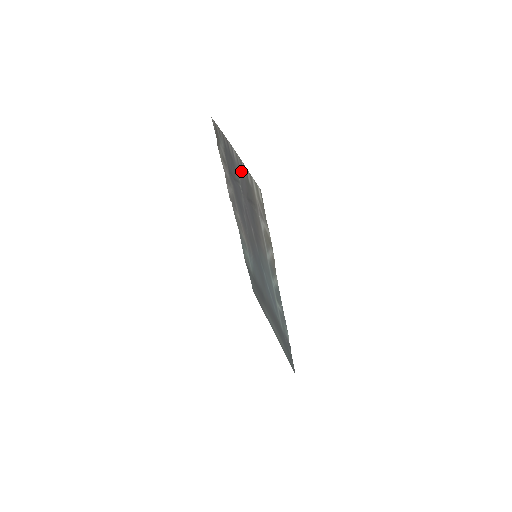
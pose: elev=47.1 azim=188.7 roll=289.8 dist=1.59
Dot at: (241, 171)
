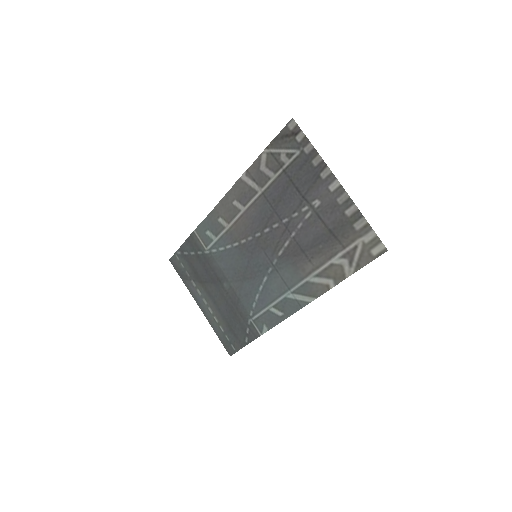
Dot at: (336, 205)
